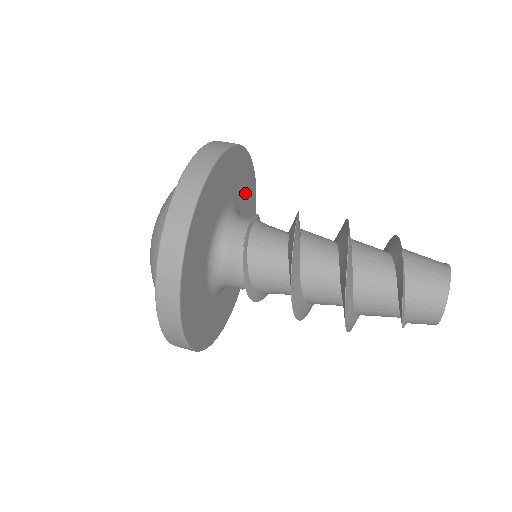
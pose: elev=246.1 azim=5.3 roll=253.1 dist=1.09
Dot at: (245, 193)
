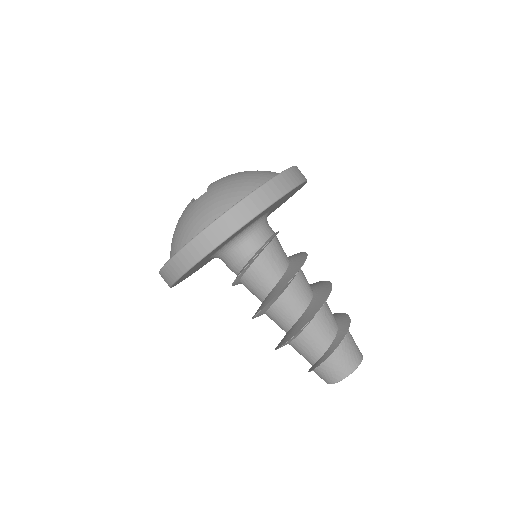
Dot at: (274, 209)
